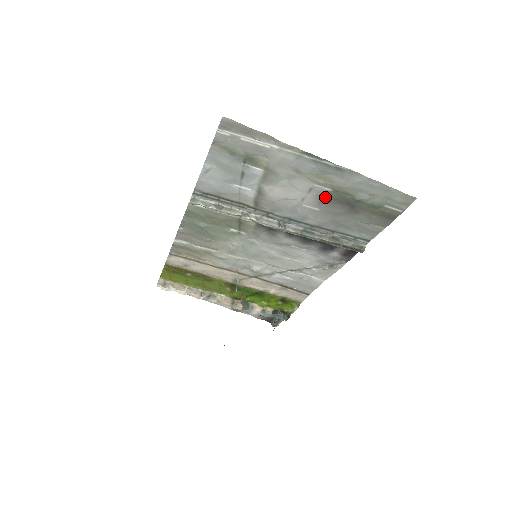
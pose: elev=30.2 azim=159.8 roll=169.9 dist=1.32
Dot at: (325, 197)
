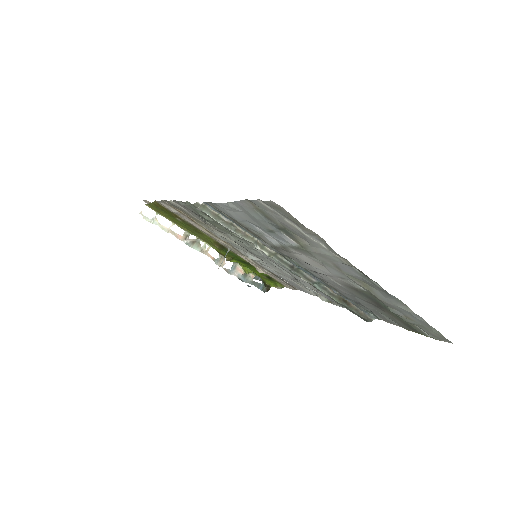
Dot at: (356, 289)
